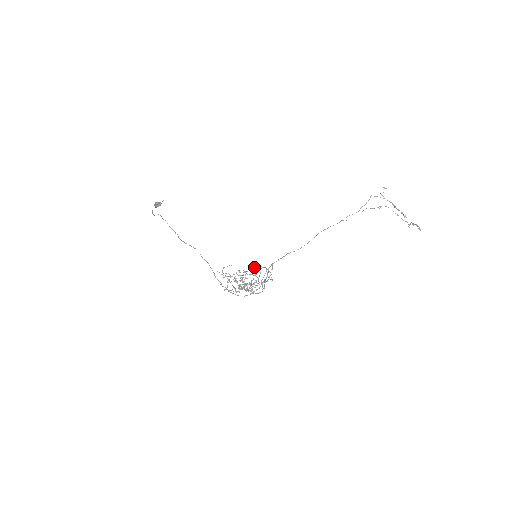
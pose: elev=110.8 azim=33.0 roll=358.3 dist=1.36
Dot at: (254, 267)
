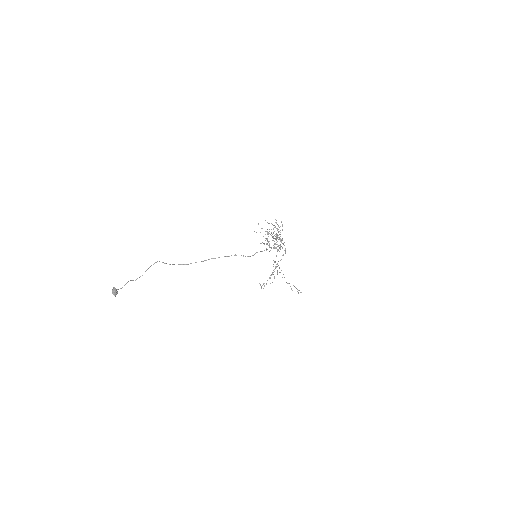
Dot at: (266, 244)
